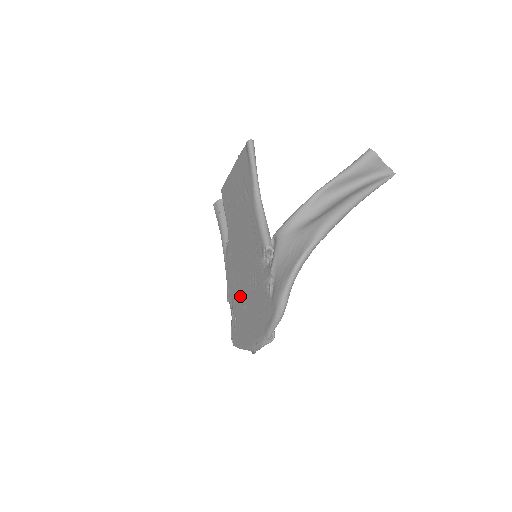
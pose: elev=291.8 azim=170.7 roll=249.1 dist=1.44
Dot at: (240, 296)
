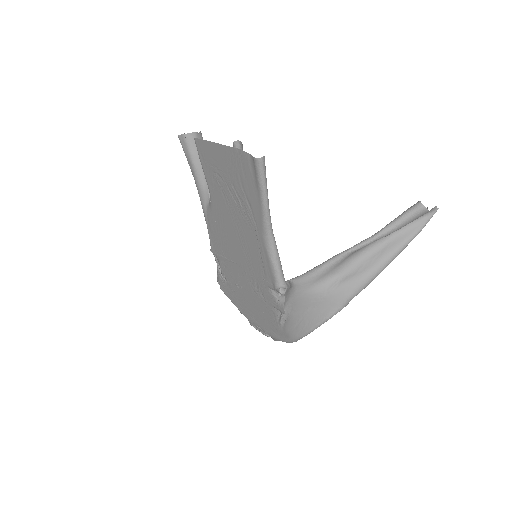
Dot at: (233, 273)
